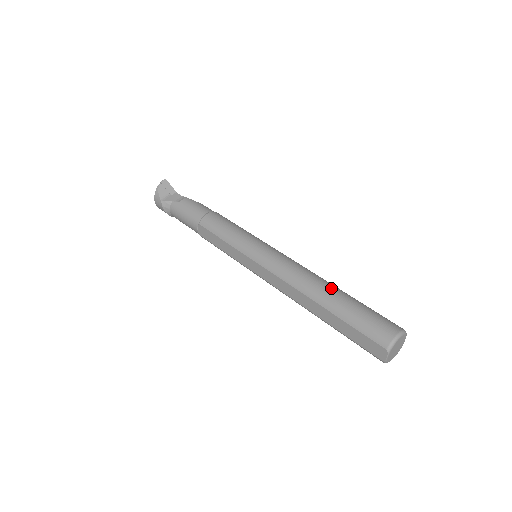
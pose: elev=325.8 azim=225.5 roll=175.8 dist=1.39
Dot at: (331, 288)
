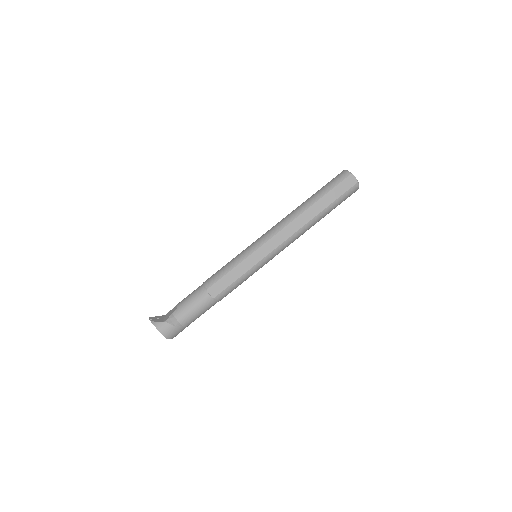
Dot at: (302, 203)
